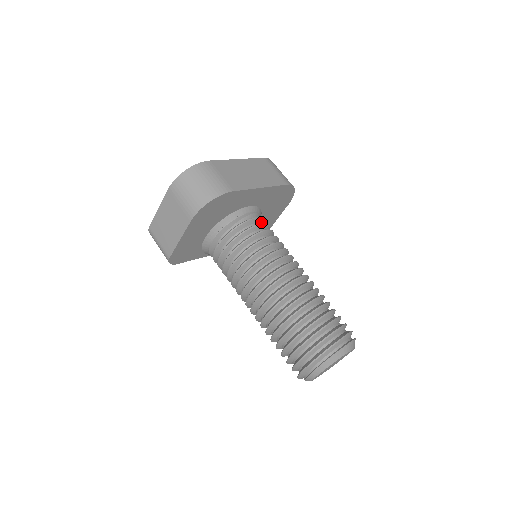
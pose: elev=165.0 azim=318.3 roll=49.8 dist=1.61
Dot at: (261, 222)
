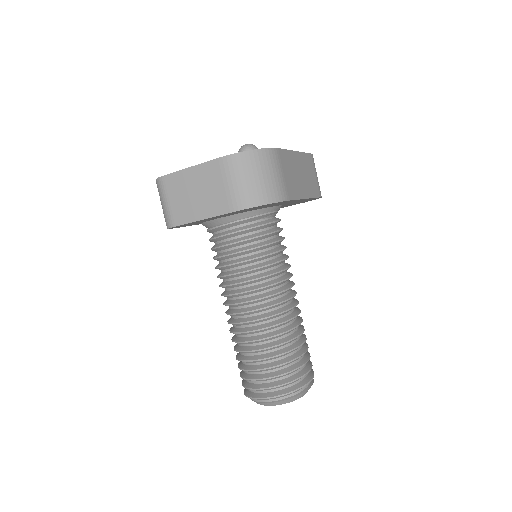
Dot at: occluded
